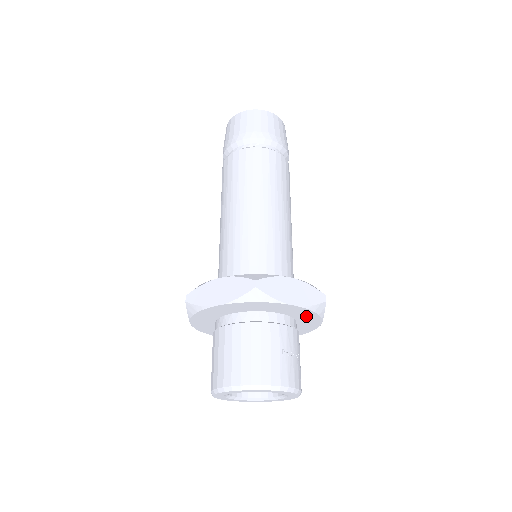
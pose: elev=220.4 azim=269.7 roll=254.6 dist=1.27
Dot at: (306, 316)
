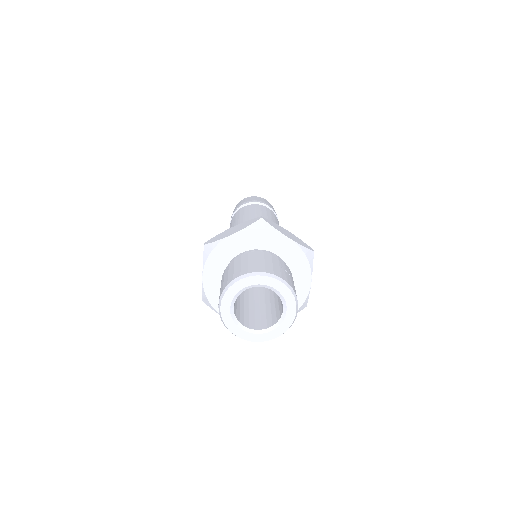
Dot at: (299, 265)
